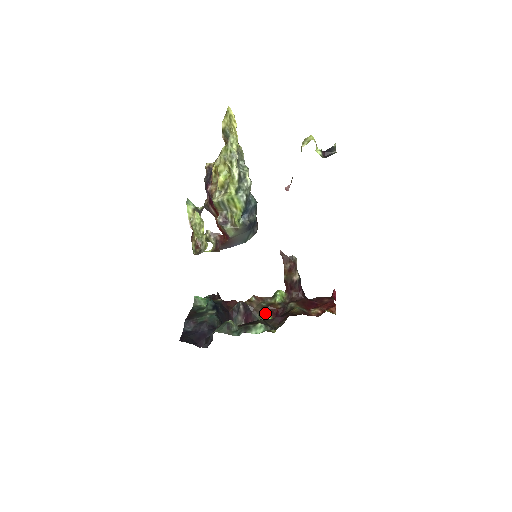
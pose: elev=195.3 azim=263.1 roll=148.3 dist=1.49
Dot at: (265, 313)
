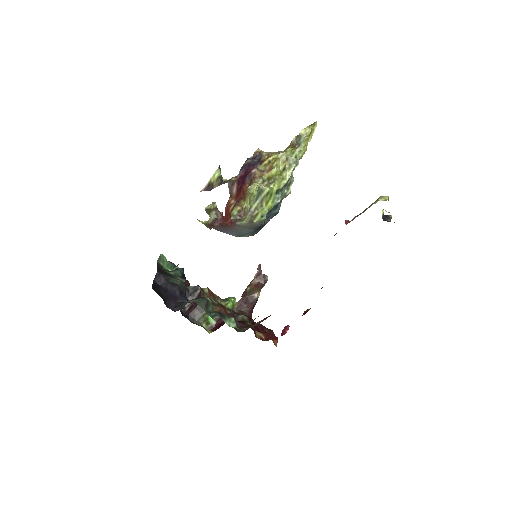
Dot at: occluded
